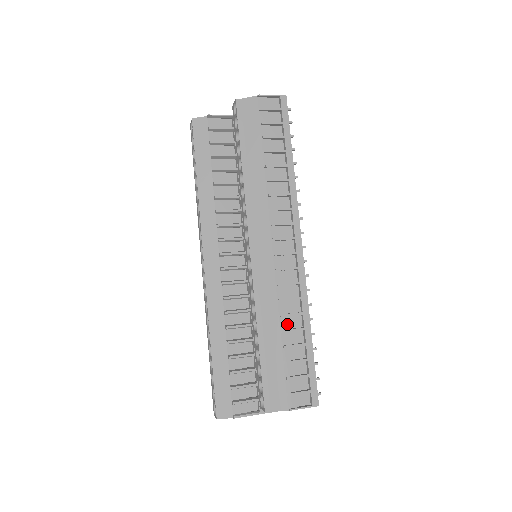
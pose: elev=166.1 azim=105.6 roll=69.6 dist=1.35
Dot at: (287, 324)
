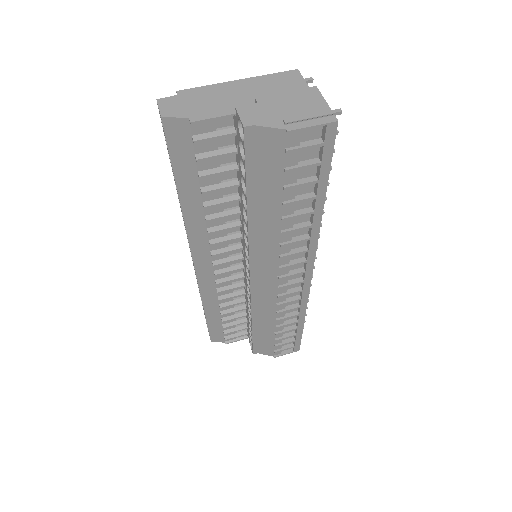
Dot at: (282, 322)
